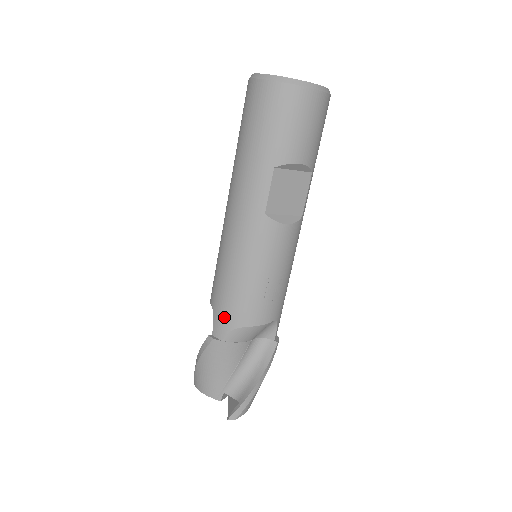
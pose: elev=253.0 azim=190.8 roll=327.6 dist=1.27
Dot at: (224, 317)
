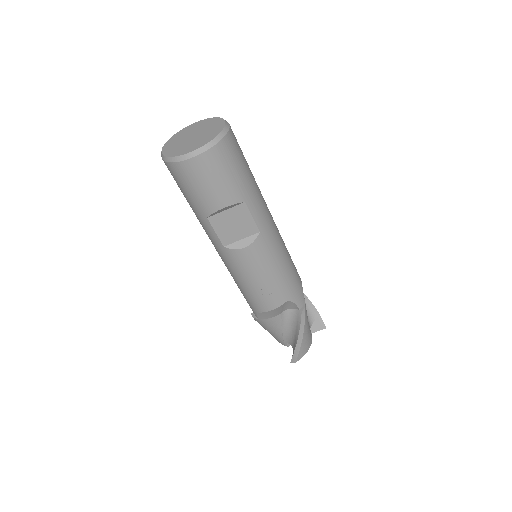
Dot at: (249, 305)
